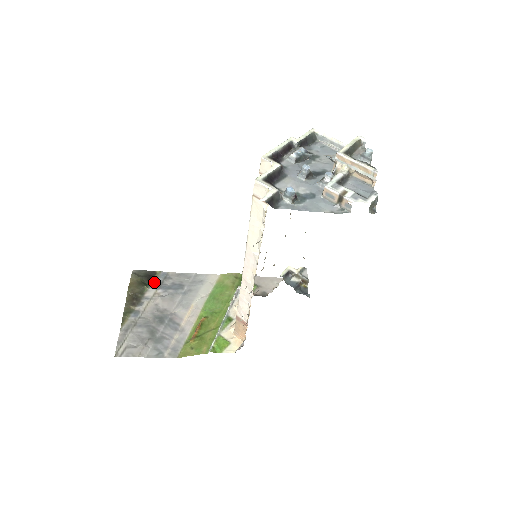
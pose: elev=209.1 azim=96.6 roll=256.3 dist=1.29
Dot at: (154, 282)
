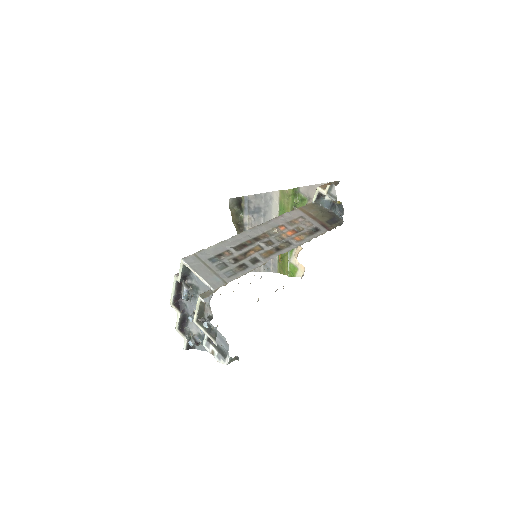
Dot at: (244, 208)
